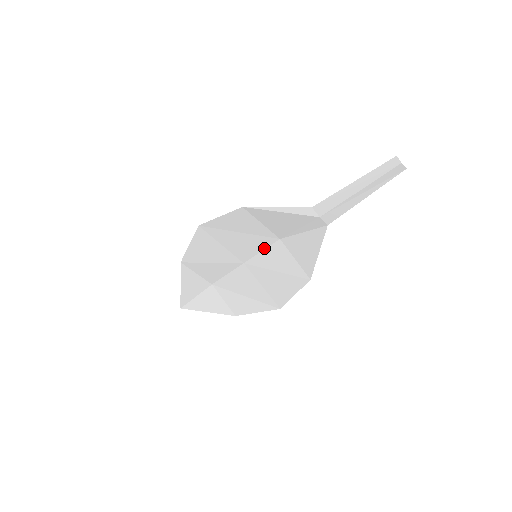
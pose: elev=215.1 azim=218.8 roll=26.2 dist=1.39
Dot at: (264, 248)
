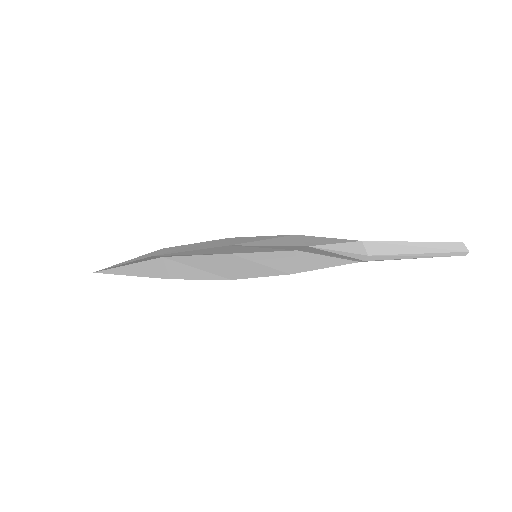
Dot at: (271, 251)
